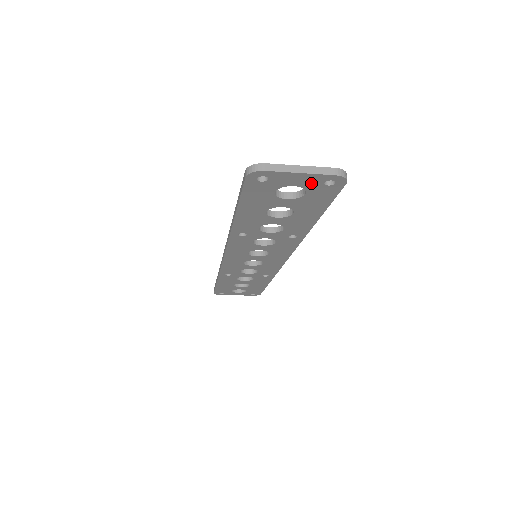
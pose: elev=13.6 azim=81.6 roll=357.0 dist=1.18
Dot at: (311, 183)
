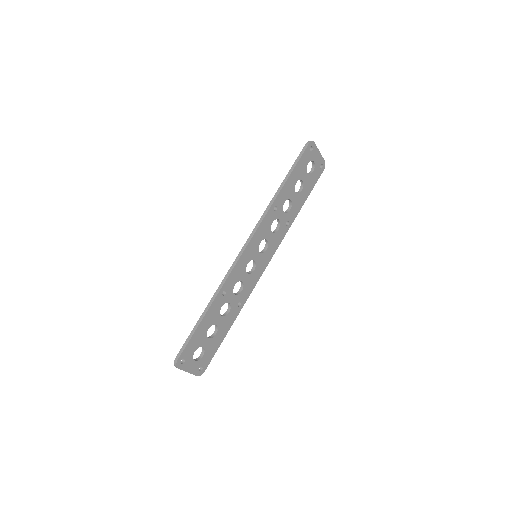
Dot at: (318, 163)
